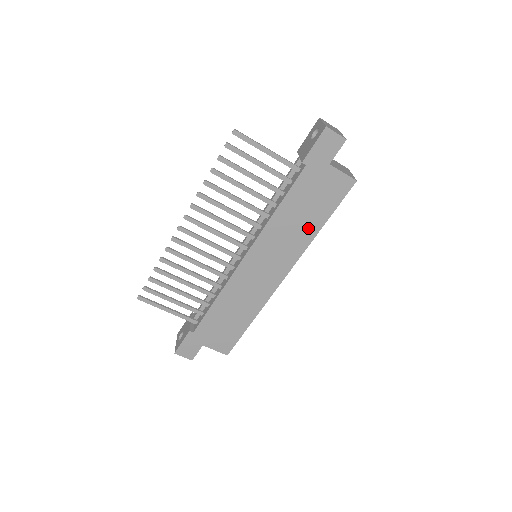
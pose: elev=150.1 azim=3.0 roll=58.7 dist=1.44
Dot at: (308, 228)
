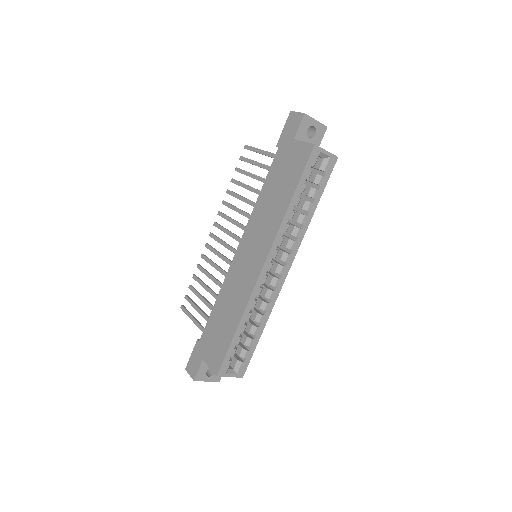
Dot at: (281, 205)
